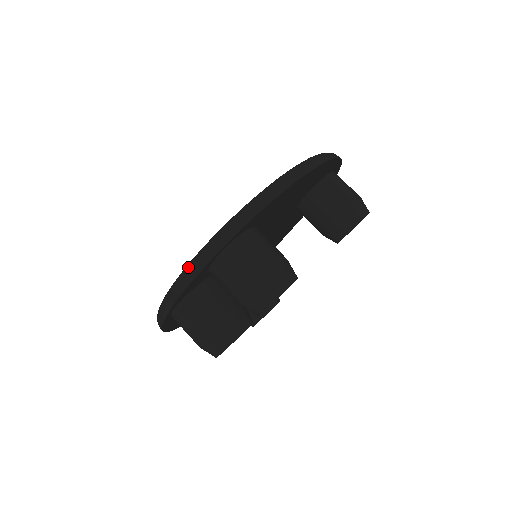
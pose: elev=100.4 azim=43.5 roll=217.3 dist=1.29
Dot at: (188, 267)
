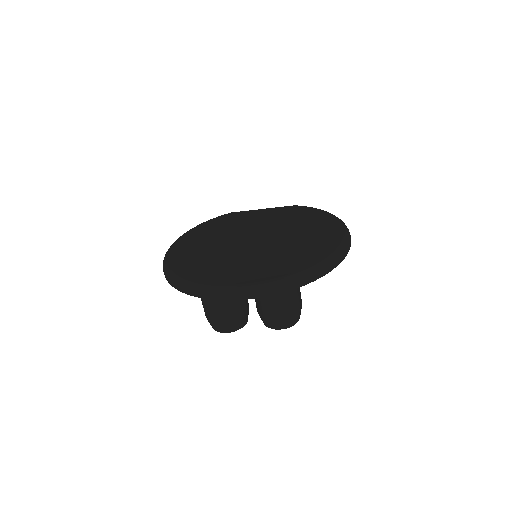
Dot at: (253, 289)
